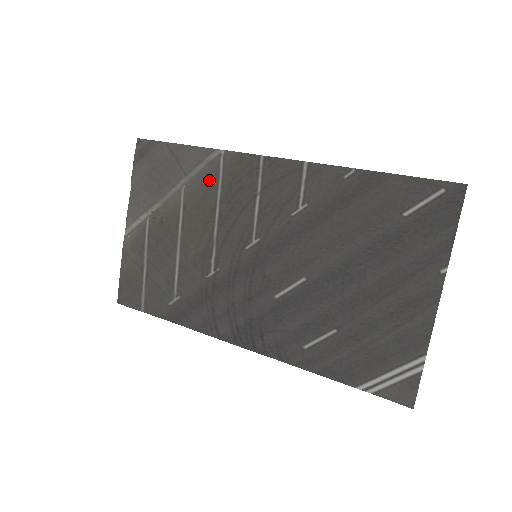
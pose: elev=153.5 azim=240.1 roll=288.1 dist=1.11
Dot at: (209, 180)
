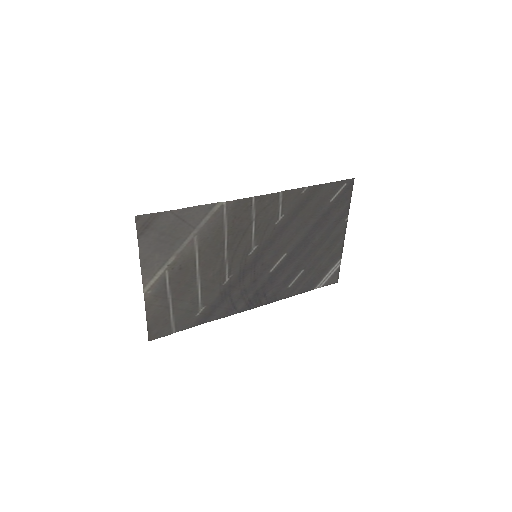
Dot at: (217, 225)
